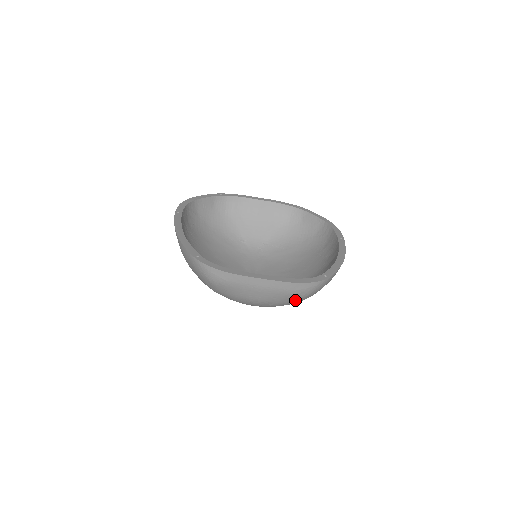
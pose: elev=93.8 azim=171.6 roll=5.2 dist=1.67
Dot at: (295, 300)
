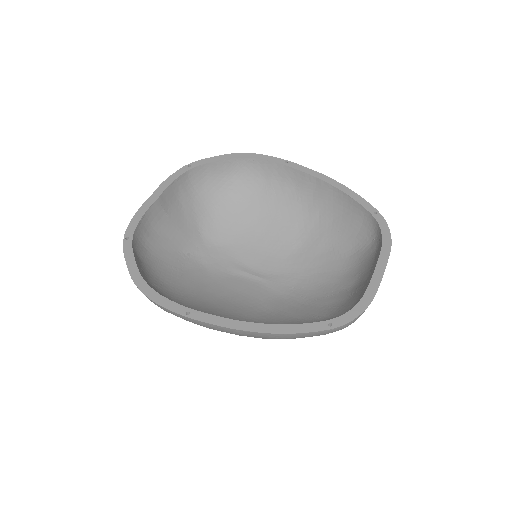
Dot at: occluded
